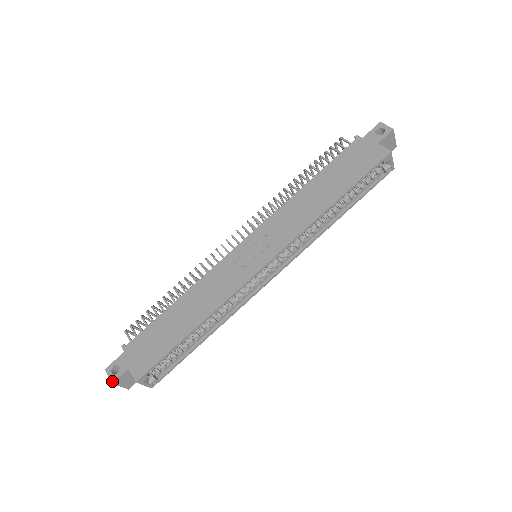
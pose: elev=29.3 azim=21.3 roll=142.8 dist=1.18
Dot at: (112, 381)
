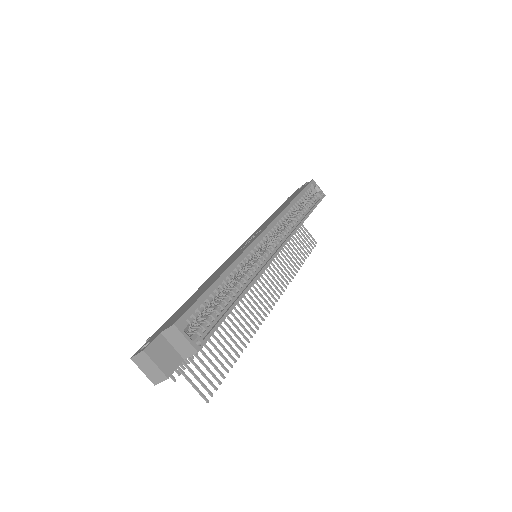
Dot at: (143, 349)
